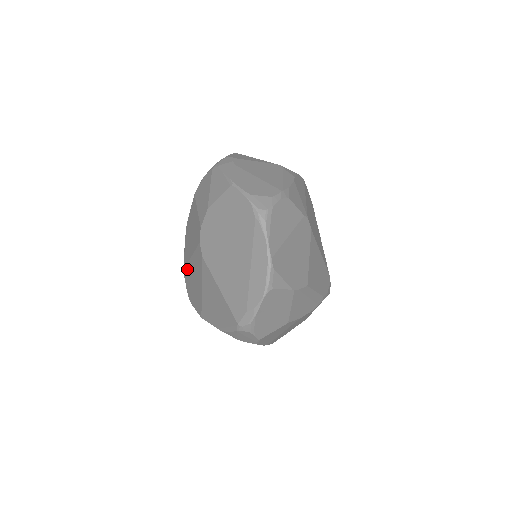
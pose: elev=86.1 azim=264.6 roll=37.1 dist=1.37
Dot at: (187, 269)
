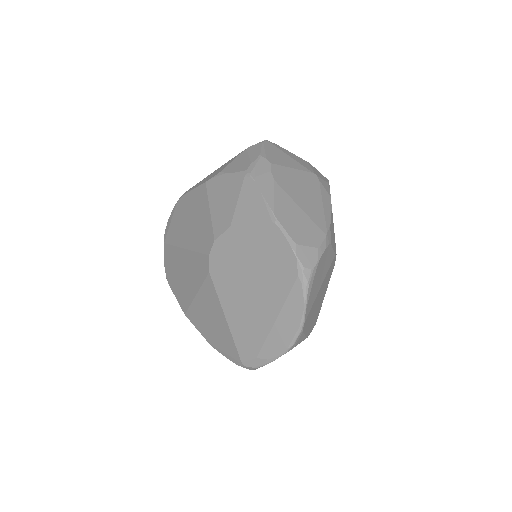
Dot at: (172, 251)
